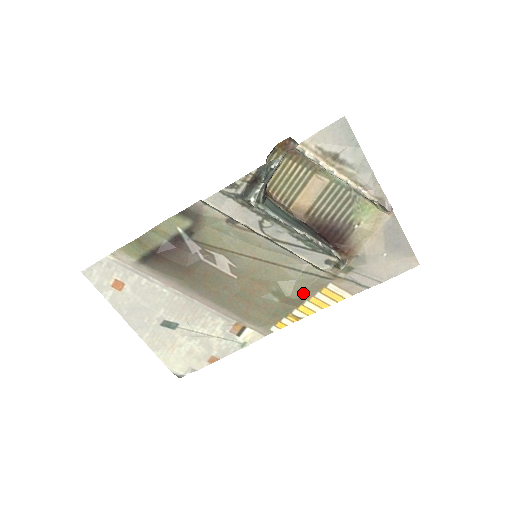
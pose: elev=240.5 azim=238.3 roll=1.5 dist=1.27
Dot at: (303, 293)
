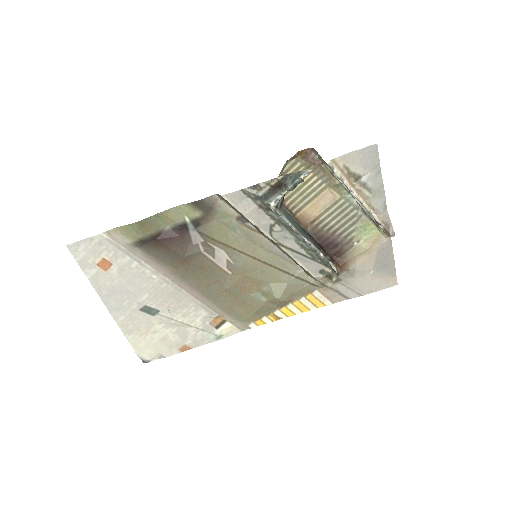
Dot at: (290, 296)
